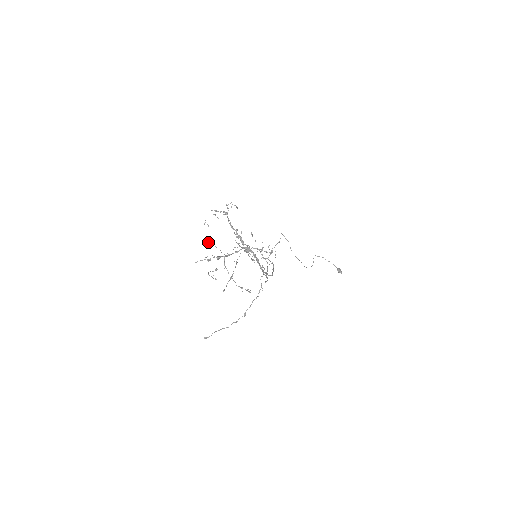
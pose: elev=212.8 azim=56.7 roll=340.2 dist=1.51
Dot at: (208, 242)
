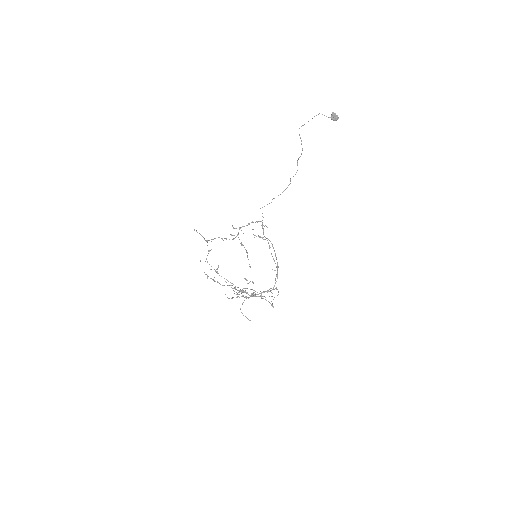
Dot at: occluded
